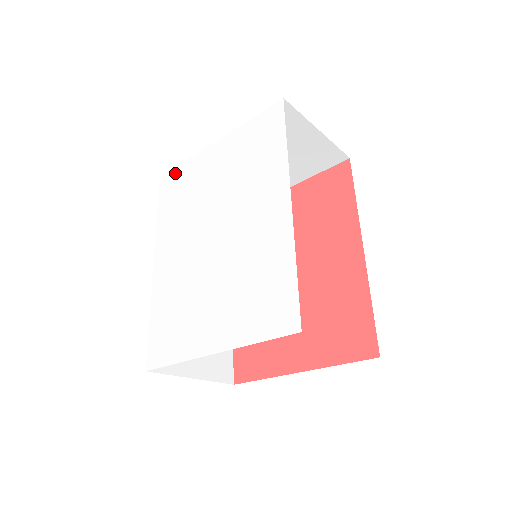
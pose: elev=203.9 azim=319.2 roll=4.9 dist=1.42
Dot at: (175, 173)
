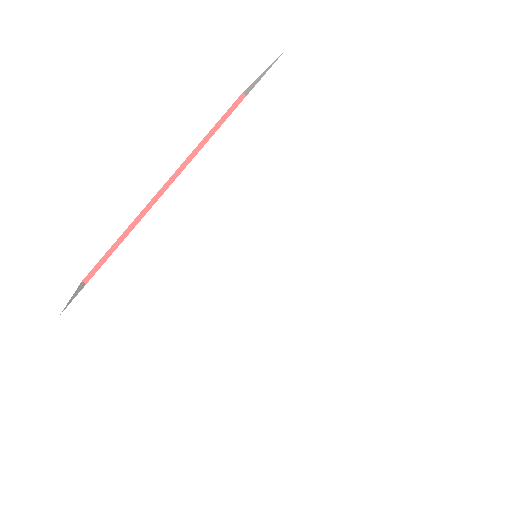
Dot at: (309, 89)
